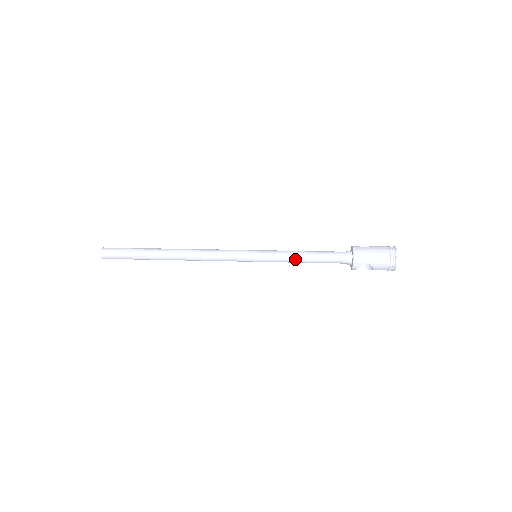
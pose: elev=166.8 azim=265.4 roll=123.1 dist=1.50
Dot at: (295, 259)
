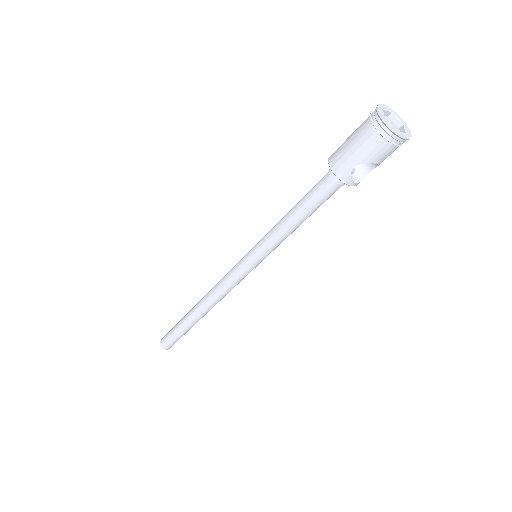
Dot at: (285, 230)
